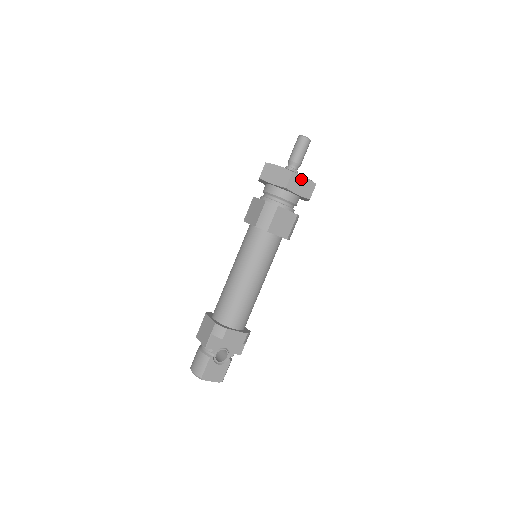
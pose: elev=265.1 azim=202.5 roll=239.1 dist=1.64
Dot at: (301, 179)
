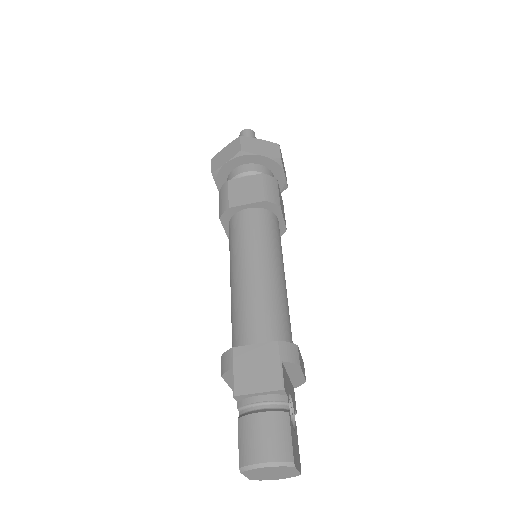
Dot at: (282, 158)
